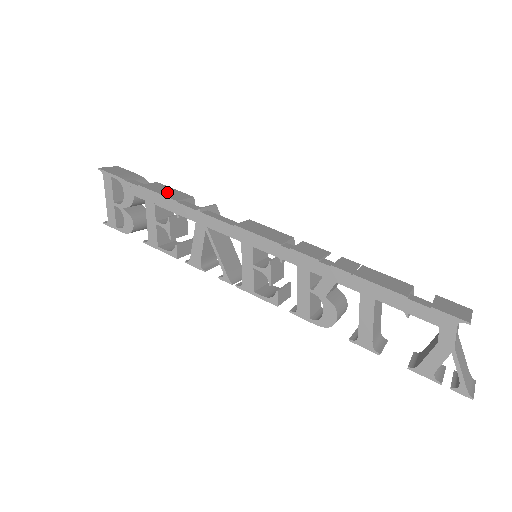
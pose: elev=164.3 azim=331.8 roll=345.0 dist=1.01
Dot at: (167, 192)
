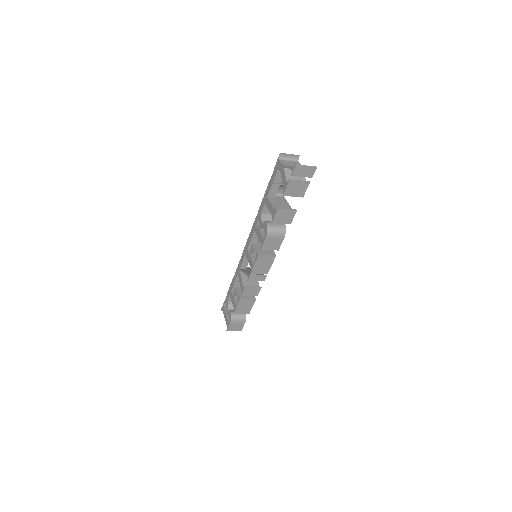
Dot at: occluded
